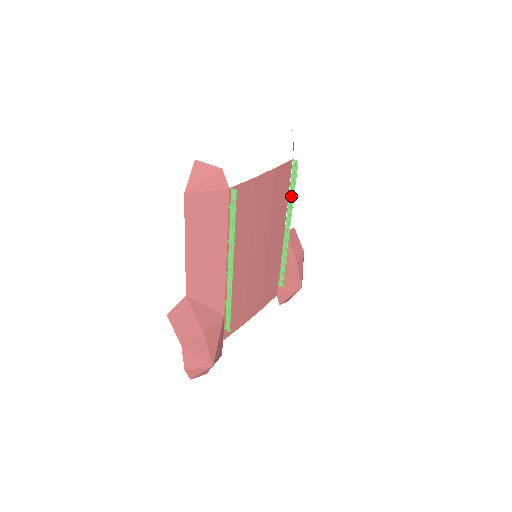
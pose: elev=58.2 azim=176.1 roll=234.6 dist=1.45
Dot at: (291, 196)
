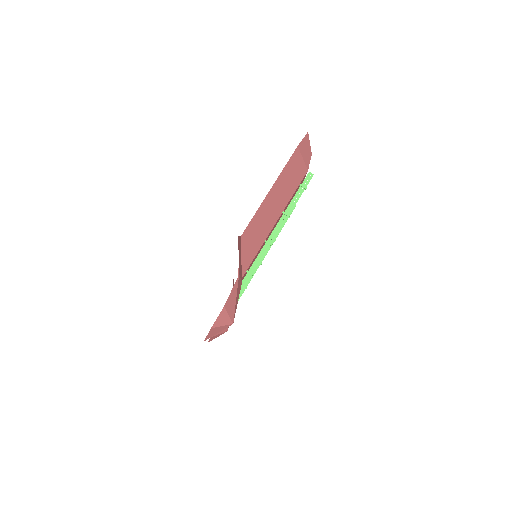
Dot at: occluded
